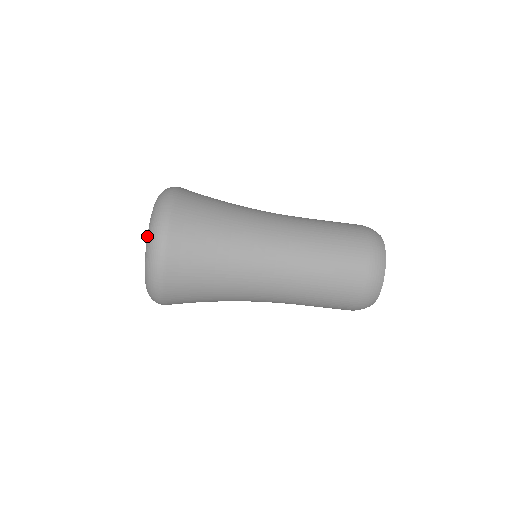
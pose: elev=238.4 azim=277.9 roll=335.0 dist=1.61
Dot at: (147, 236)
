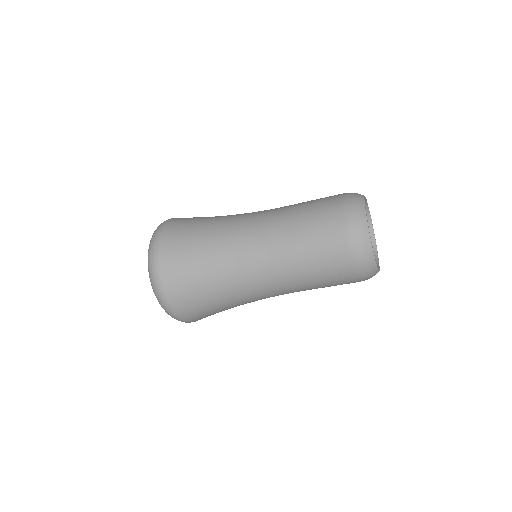
Dot at: occluded
